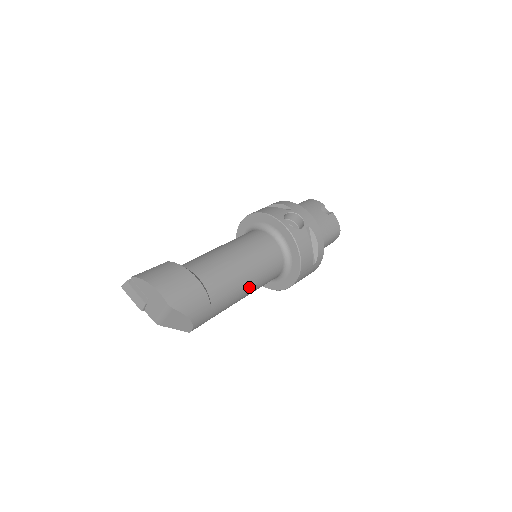
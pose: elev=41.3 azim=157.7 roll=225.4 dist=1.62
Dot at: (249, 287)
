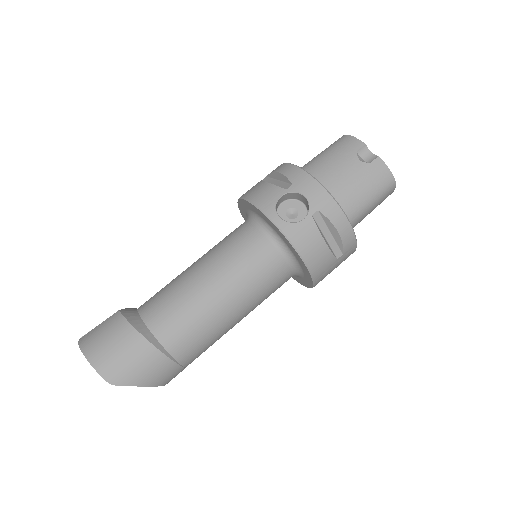
Dot at: (235, 316)
